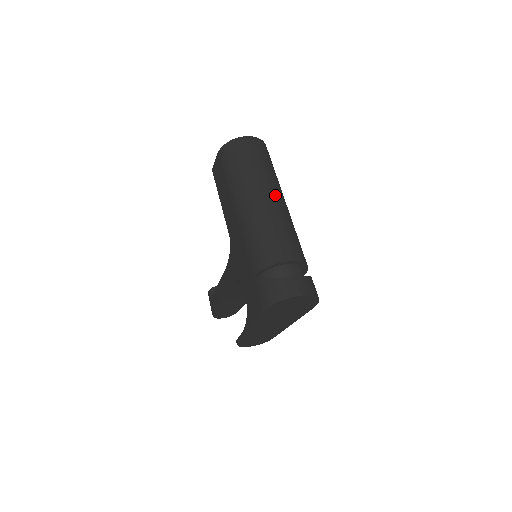
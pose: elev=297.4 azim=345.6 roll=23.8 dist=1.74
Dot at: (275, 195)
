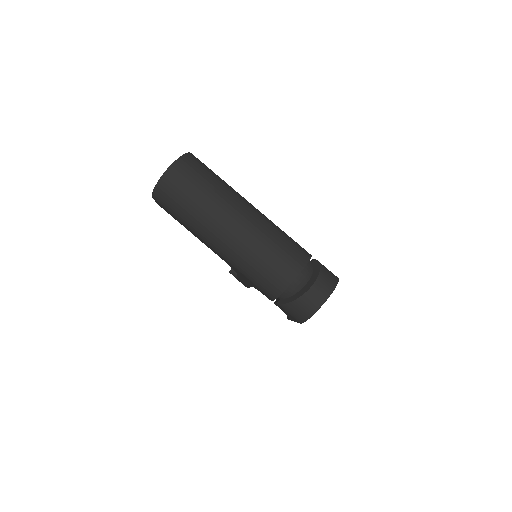
Dot at: (239, 216)
